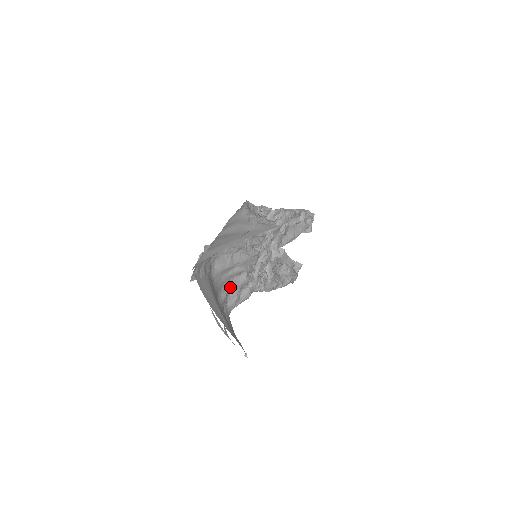
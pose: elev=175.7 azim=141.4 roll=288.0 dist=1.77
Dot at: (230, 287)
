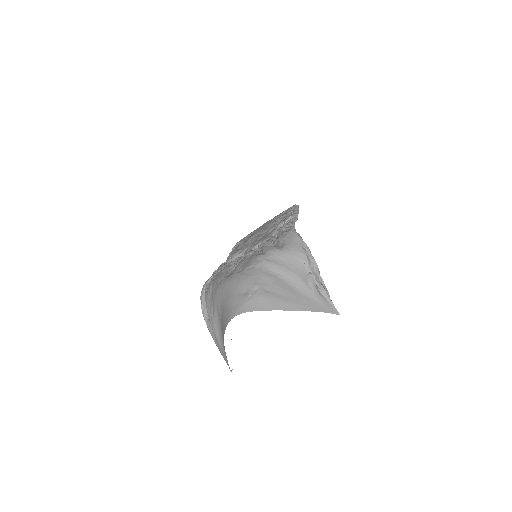
Dot at: occluded
